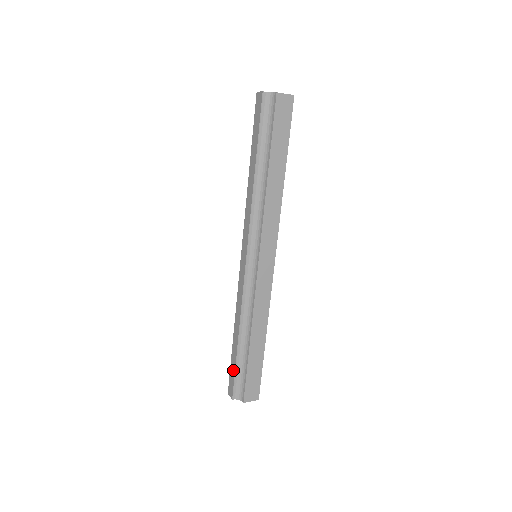
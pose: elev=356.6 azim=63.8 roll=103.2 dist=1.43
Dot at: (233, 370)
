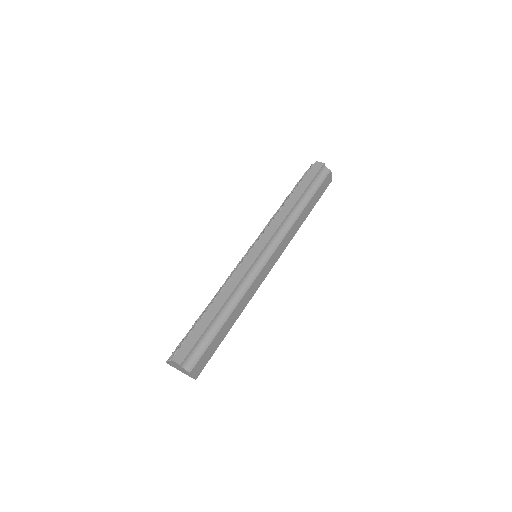
Dot at: (197, 336)
